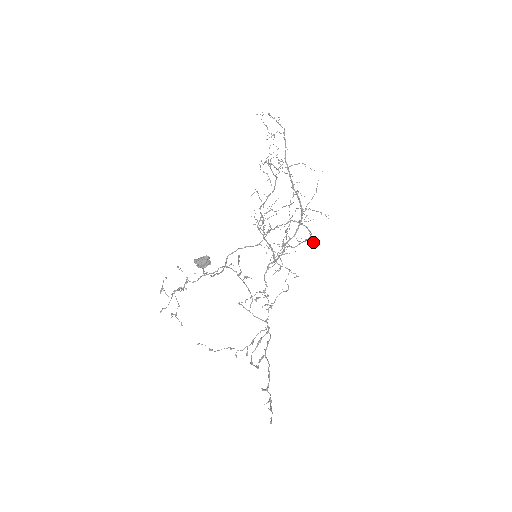
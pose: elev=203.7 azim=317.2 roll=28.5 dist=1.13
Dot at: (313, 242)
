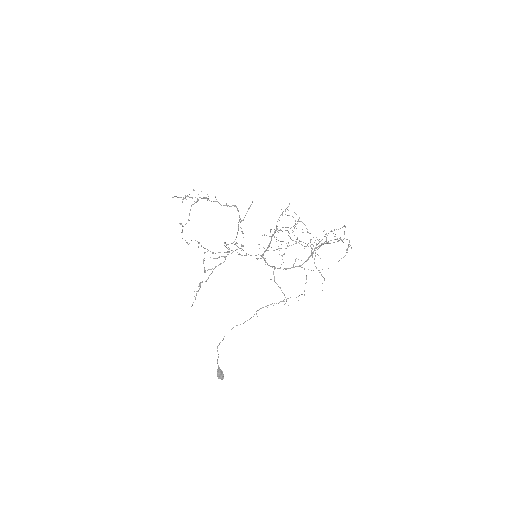
Dot at: occluded
